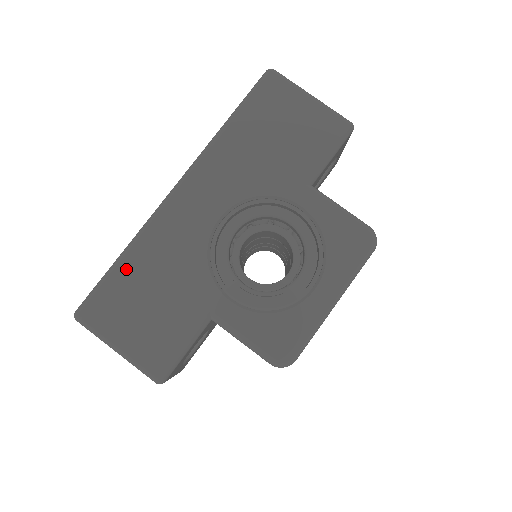
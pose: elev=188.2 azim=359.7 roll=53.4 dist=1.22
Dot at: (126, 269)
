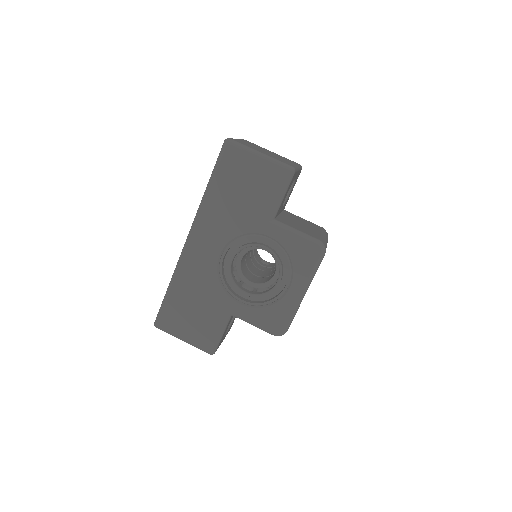
Dot at: (174, 295)
